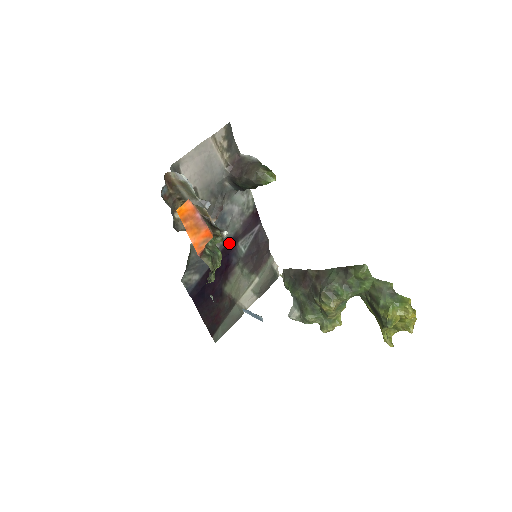
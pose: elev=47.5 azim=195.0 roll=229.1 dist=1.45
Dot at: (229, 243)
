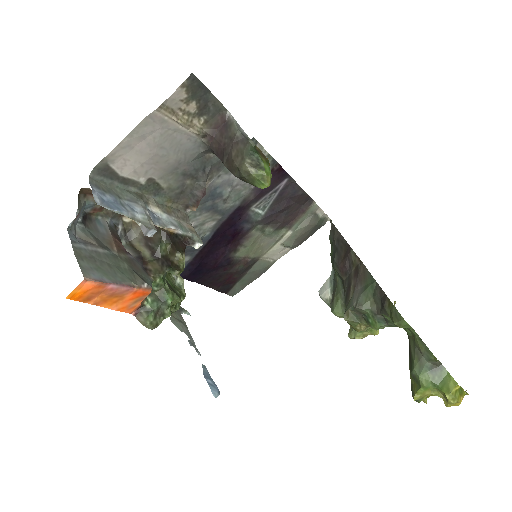
Dot at: (233, 213)
